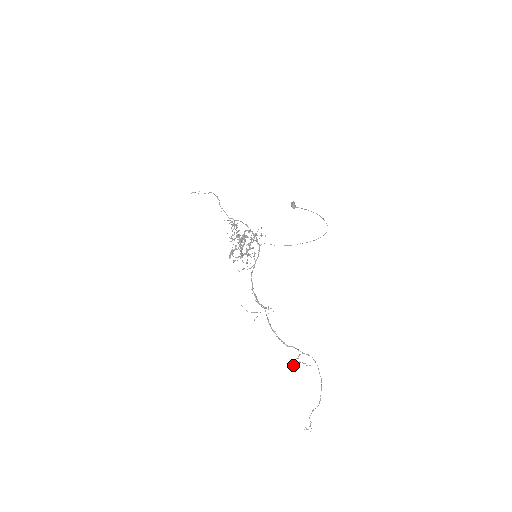
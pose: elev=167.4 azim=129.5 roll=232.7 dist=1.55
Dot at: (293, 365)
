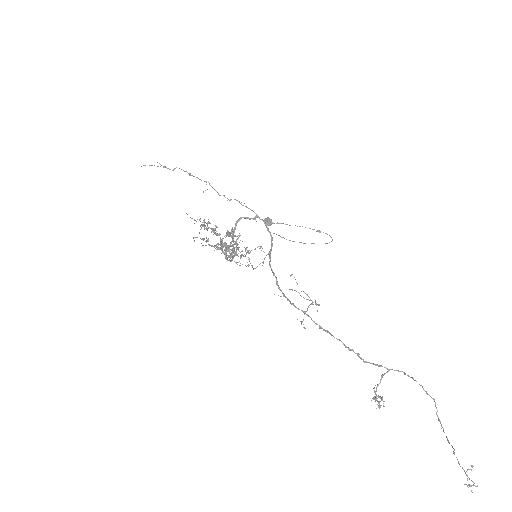
Dot at: (378, 395)
